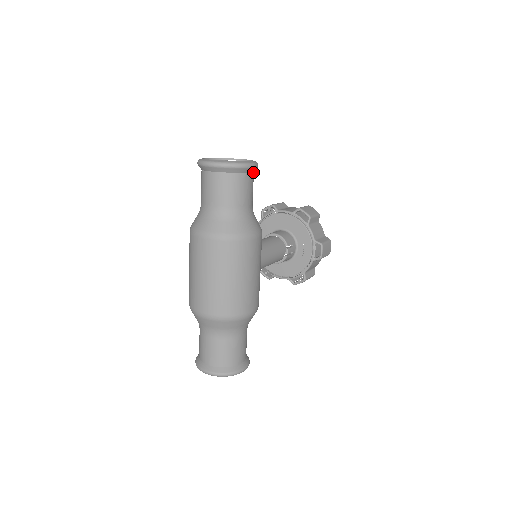
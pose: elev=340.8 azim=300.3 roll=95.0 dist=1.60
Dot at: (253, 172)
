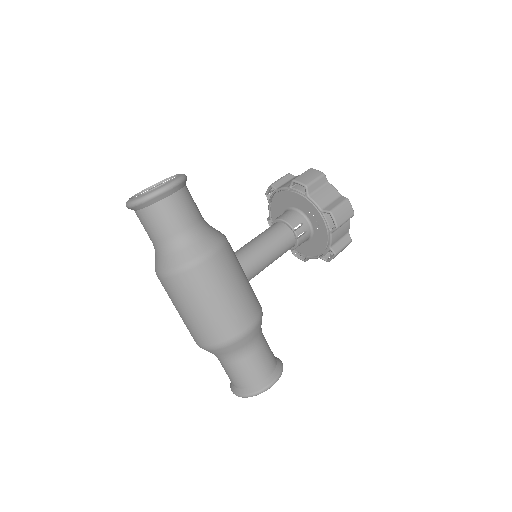
Dot at: (179, 190)
